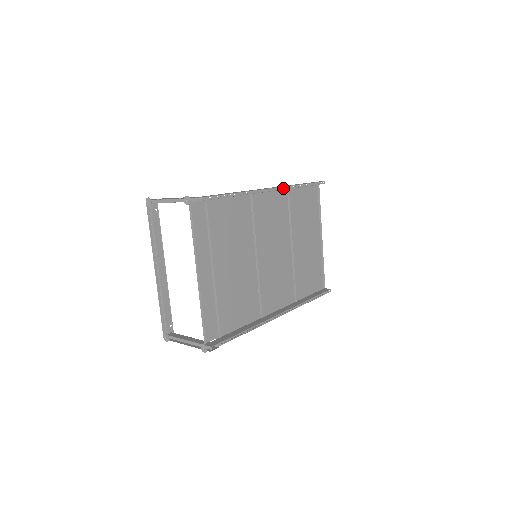
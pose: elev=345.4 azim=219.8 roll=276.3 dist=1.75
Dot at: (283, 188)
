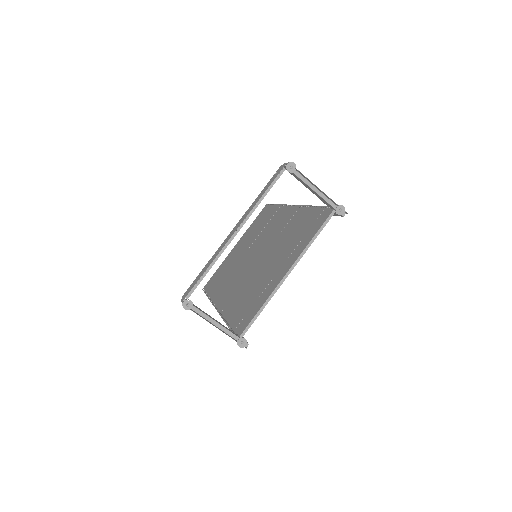
Dot at: occluded
